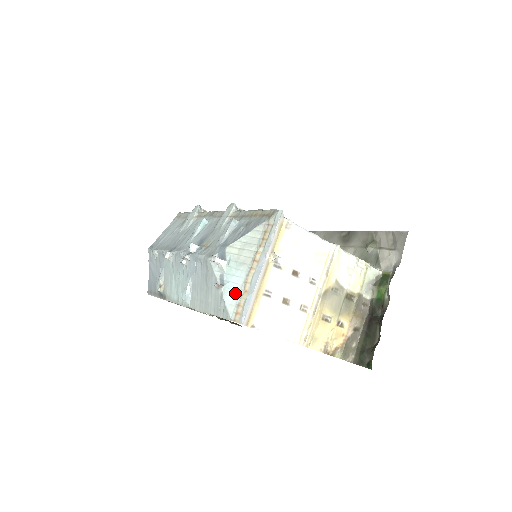
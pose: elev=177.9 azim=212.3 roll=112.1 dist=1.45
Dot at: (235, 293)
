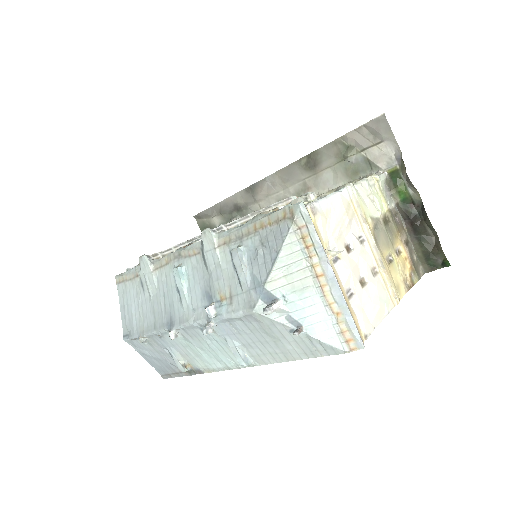
Dot at: (325, 324)
